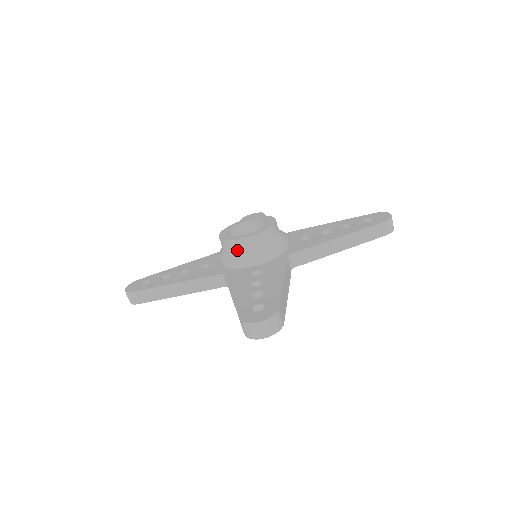
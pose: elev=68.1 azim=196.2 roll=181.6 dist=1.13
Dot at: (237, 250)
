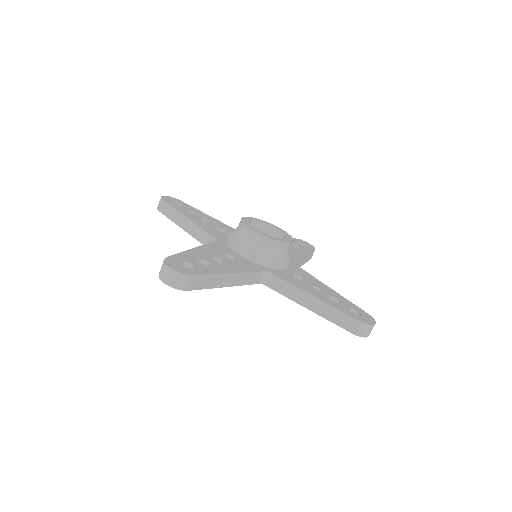
Dot at: (241, 234)
